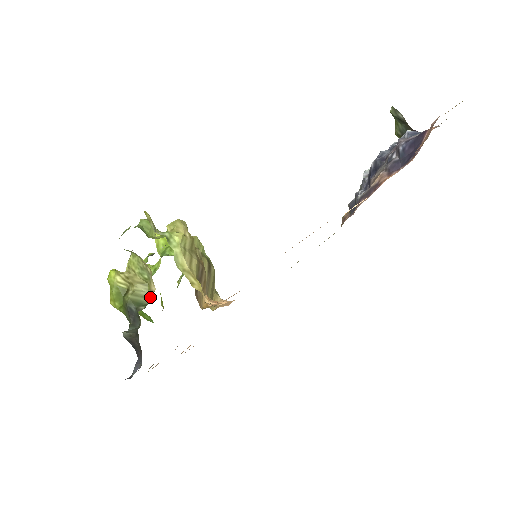
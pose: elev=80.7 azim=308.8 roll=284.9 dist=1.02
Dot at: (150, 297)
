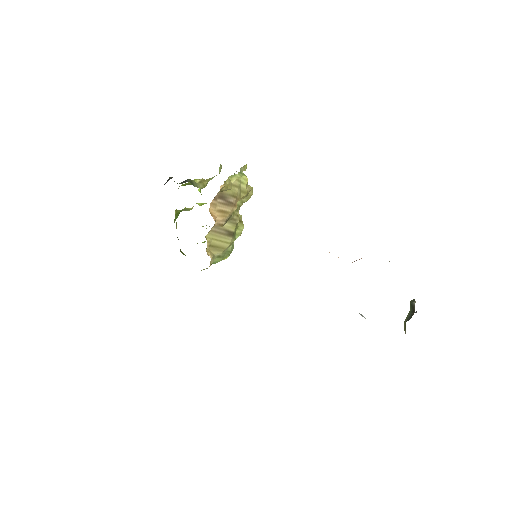
Dot at: occluded
